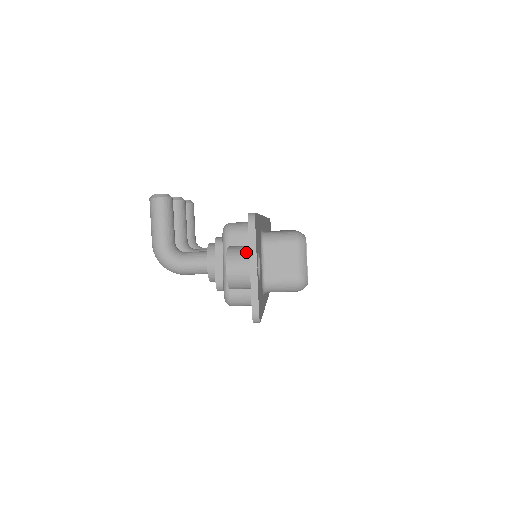
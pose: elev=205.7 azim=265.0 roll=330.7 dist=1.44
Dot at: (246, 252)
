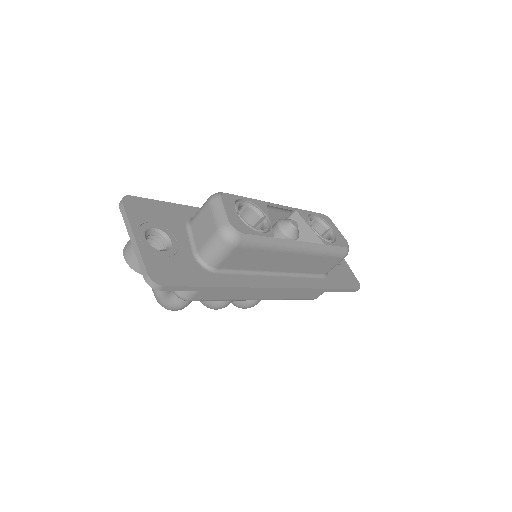
Dot at: occluded
